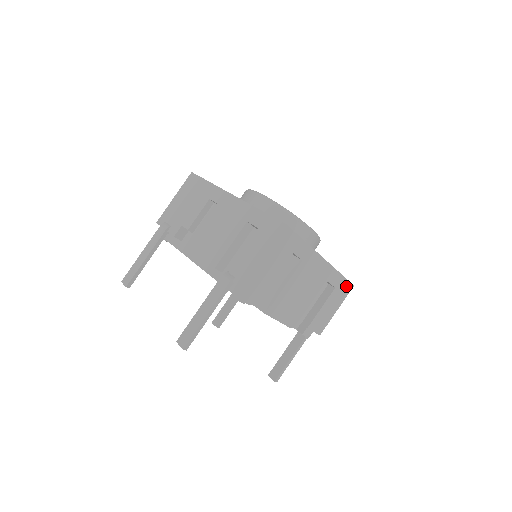
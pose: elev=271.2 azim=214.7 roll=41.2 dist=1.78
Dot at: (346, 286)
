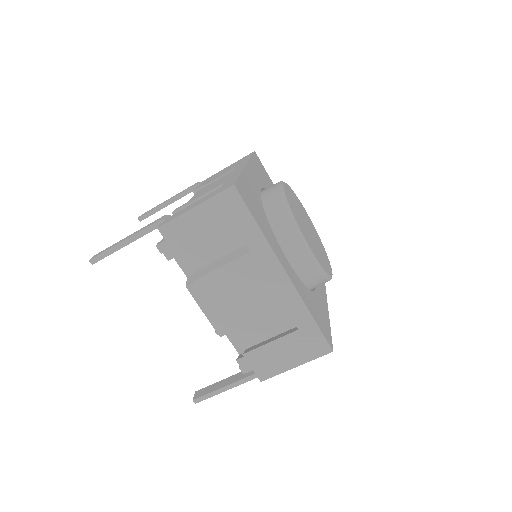
Dot at: (319, 342)
